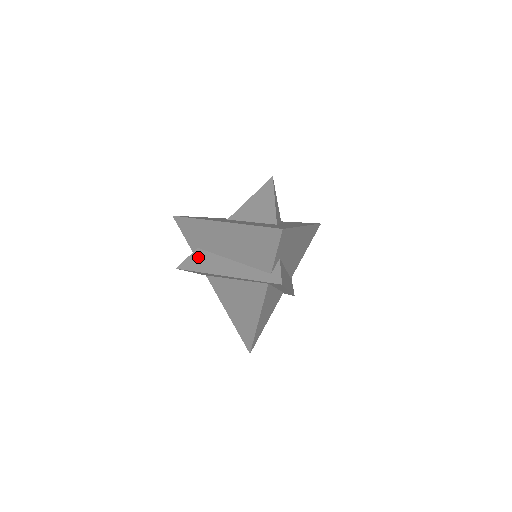
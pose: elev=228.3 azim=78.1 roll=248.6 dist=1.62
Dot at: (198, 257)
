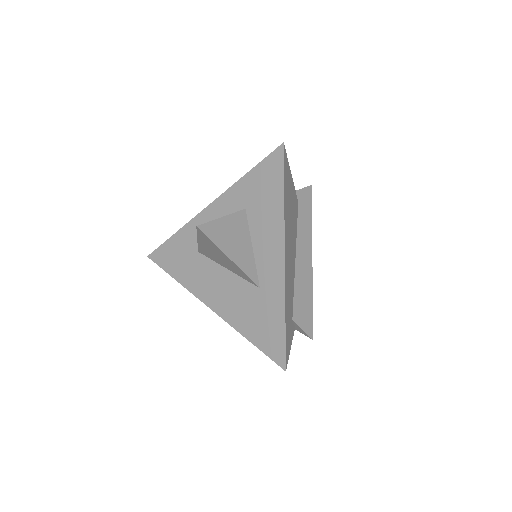
Dot at: occluded
